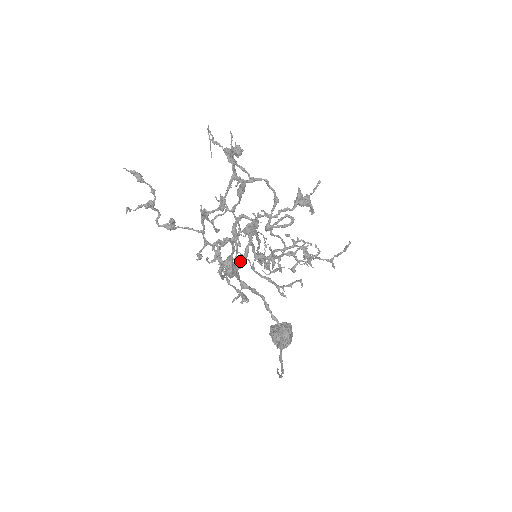
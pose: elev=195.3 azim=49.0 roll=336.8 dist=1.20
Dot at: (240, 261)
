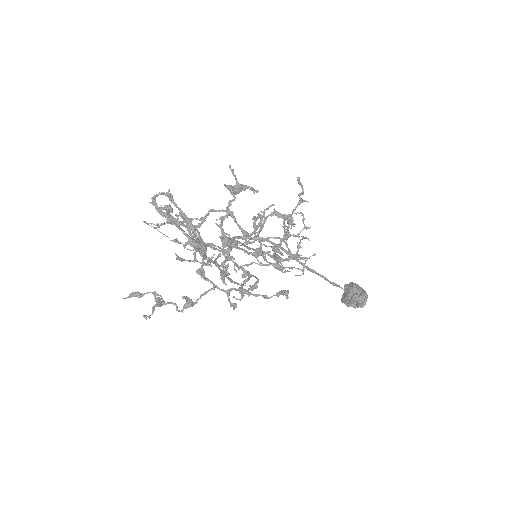
Dot at: occluded
